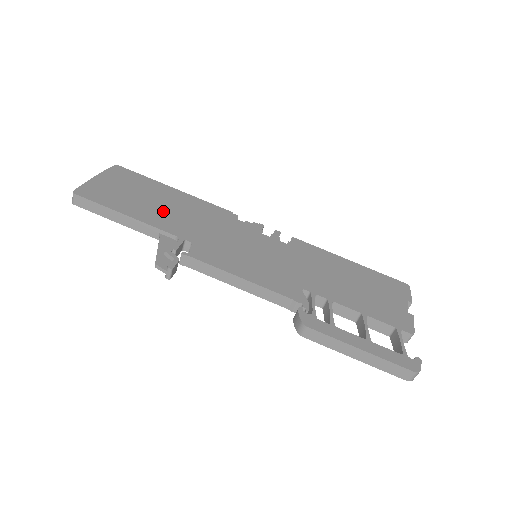
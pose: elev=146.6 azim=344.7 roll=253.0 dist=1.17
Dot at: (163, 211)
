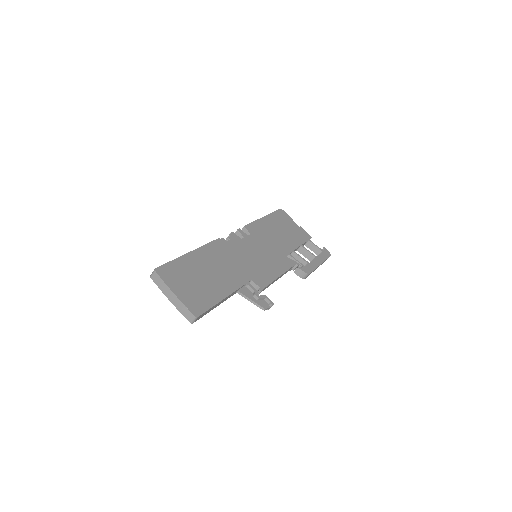
Dot at: (219, 276)
